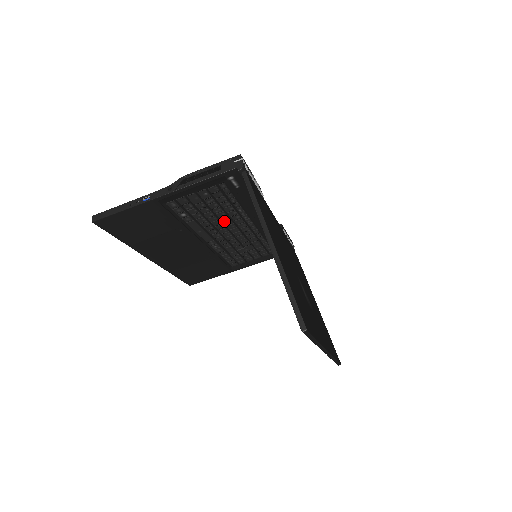
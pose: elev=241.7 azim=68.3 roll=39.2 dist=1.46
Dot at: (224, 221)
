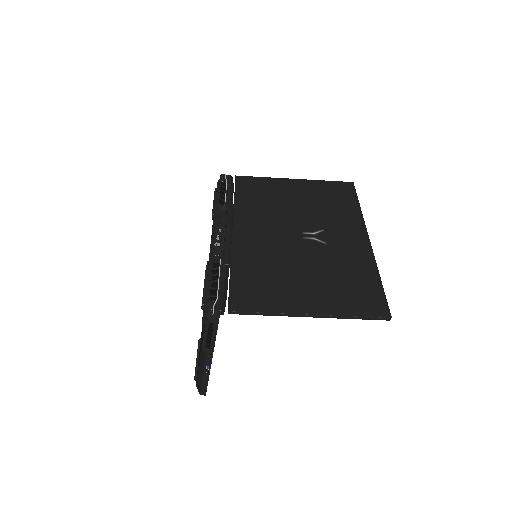
Dot at: occluded
